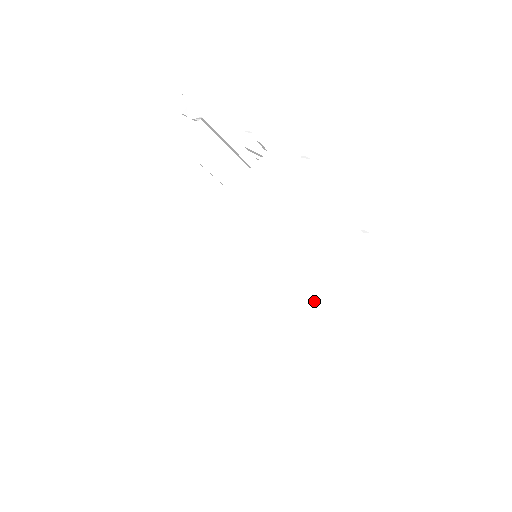
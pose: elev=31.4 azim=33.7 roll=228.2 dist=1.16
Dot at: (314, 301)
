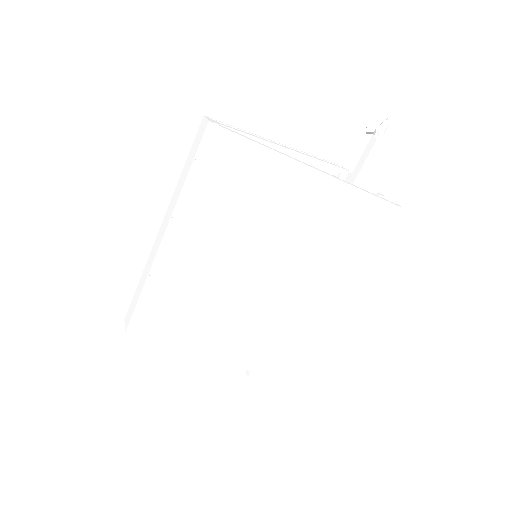
Dot at: (235, 339)
